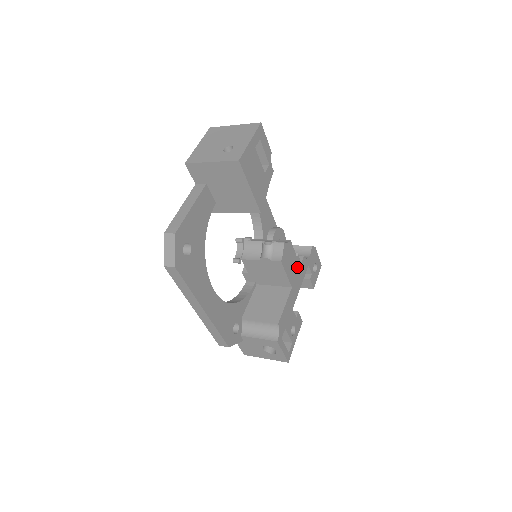
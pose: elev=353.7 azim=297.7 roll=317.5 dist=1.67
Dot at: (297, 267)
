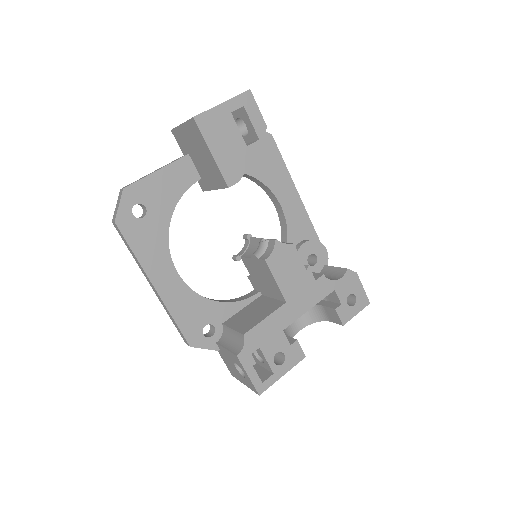
Dot at: (304, 282)
